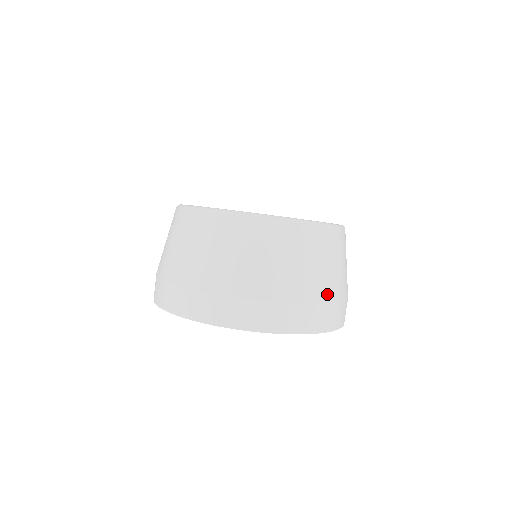
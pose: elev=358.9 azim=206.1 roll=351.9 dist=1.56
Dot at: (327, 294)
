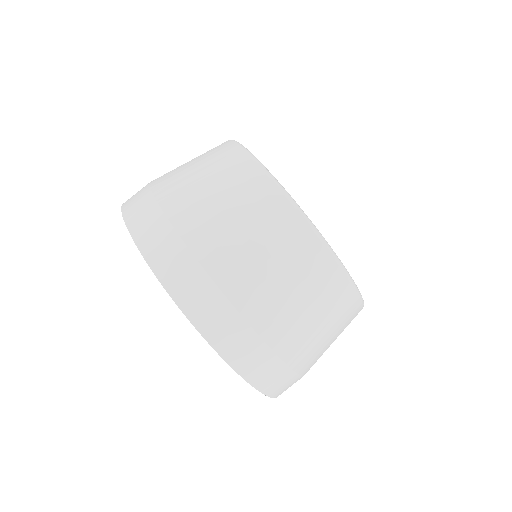
Dot at: occluded
